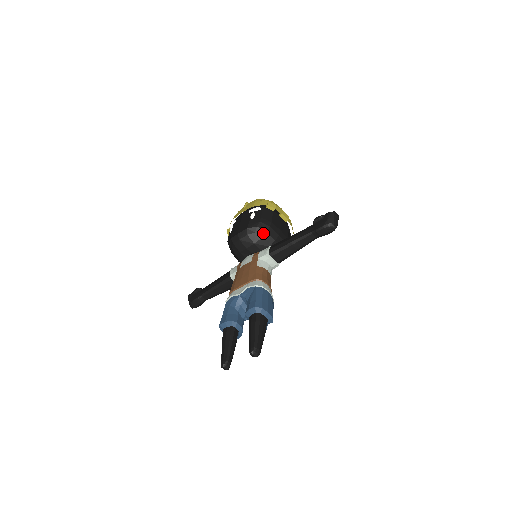
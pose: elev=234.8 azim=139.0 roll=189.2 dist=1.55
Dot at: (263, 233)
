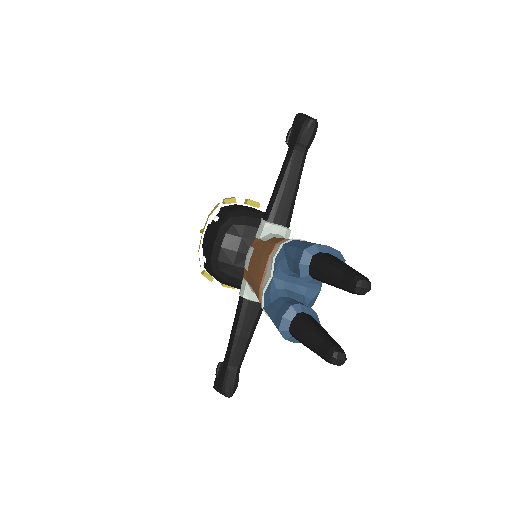
Dot at: (242, 219)
